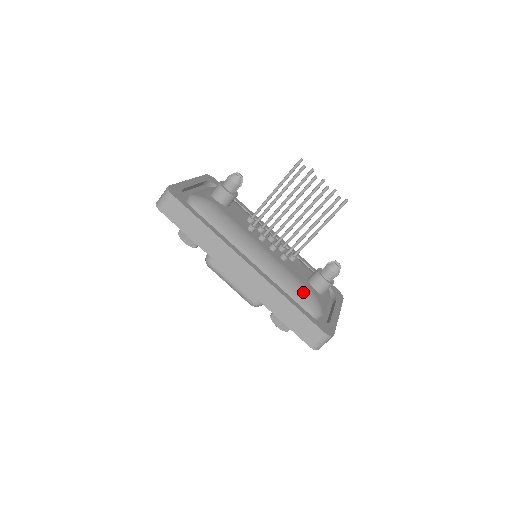
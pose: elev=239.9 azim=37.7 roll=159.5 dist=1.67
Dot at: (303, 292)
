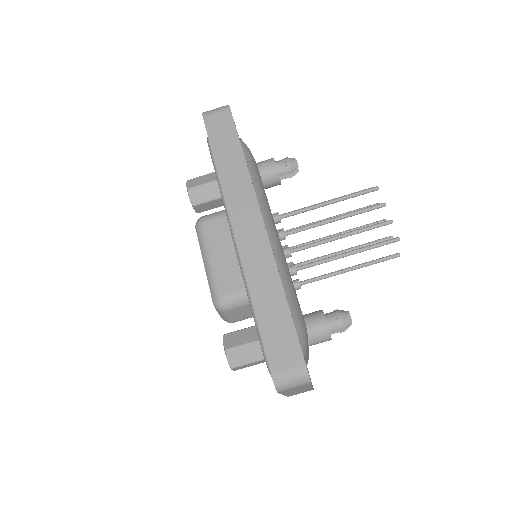
Dot at: (298, 311)
